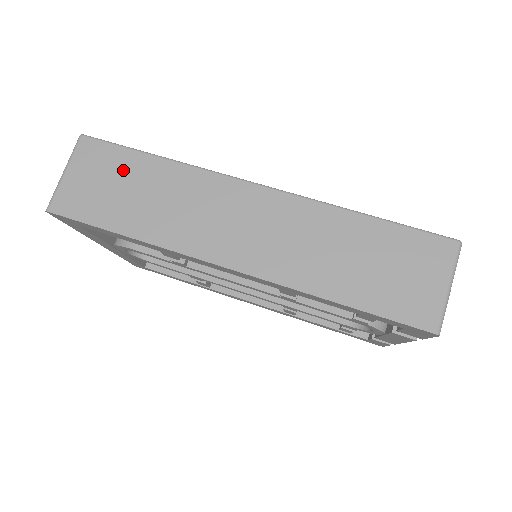
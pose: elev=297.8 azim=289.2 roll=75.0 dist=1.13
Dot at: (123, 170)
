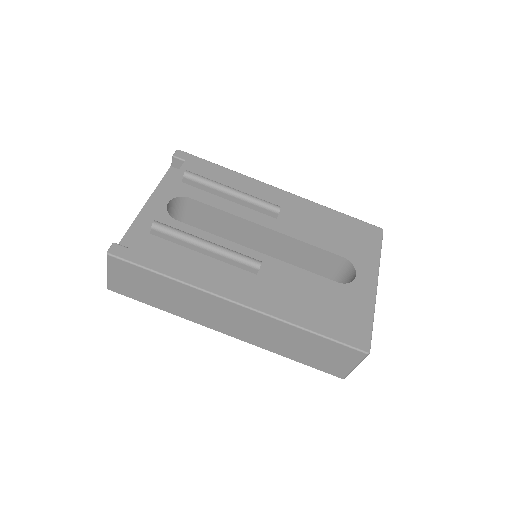
Dot at: (146, 280)
